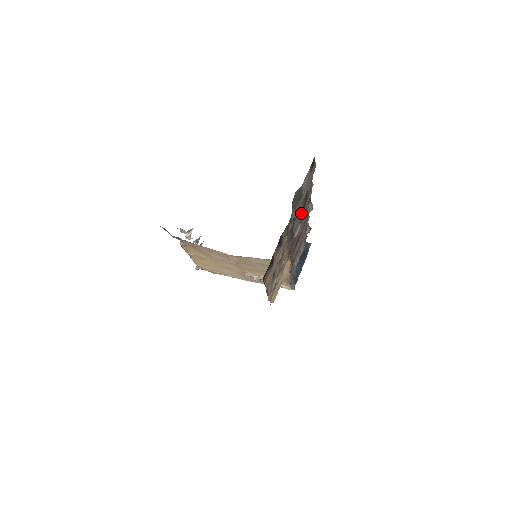
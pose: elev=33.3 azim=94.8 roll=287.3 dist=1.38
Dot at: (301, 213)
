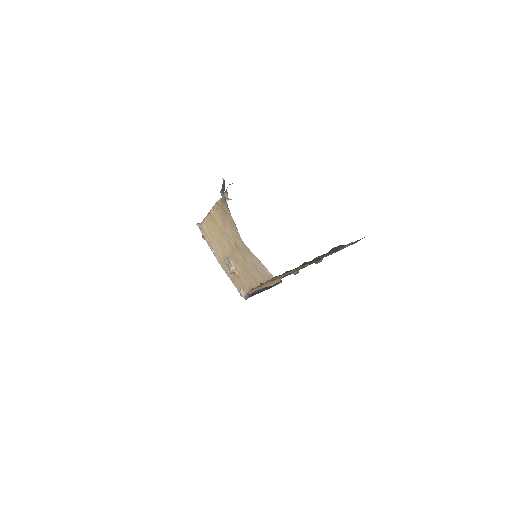
Dot at: occluded
